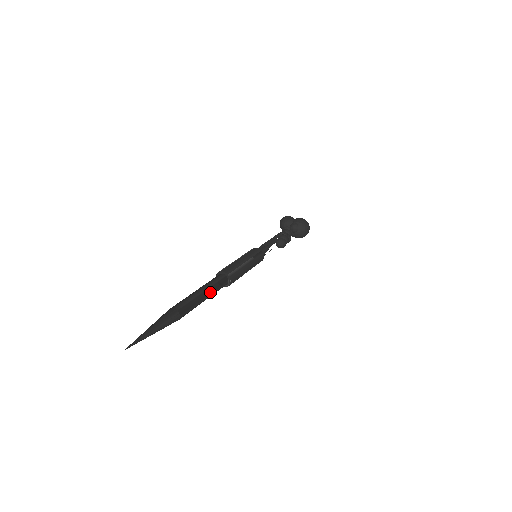
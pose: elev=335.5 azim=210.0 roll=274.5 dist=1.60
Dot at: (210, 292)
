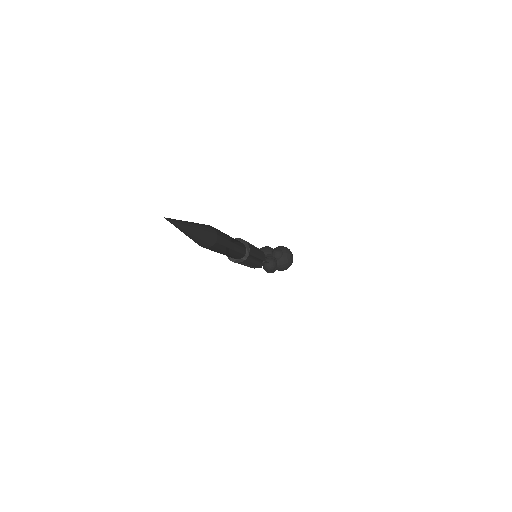
Dot at: (235, 242)
